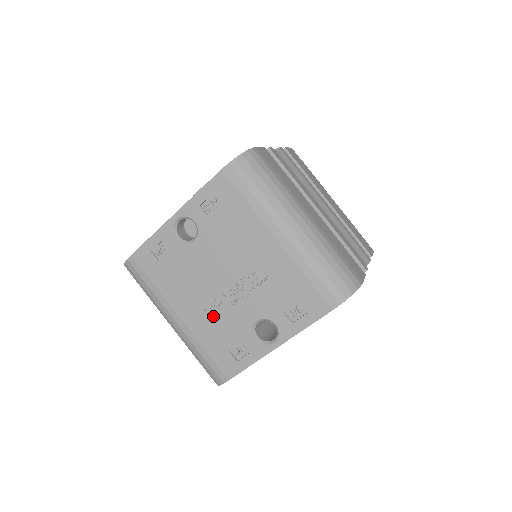
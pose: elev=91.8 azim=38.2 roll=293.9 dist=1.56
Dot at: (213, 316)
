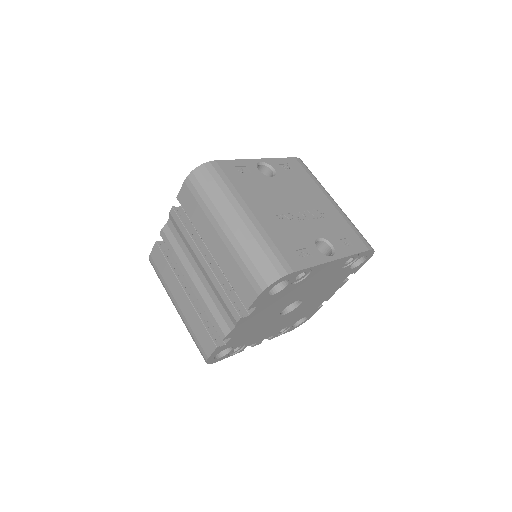
Dot at: (283, 222)
